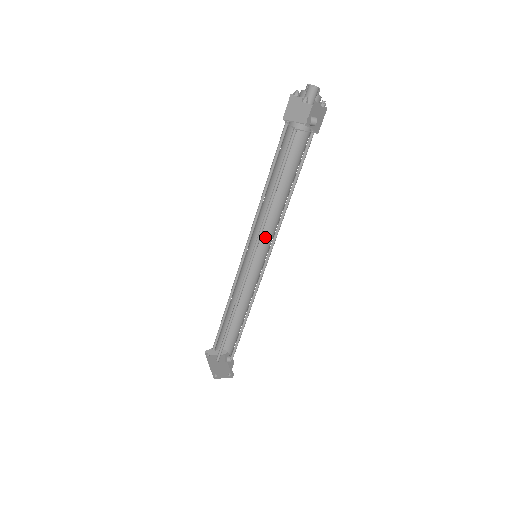
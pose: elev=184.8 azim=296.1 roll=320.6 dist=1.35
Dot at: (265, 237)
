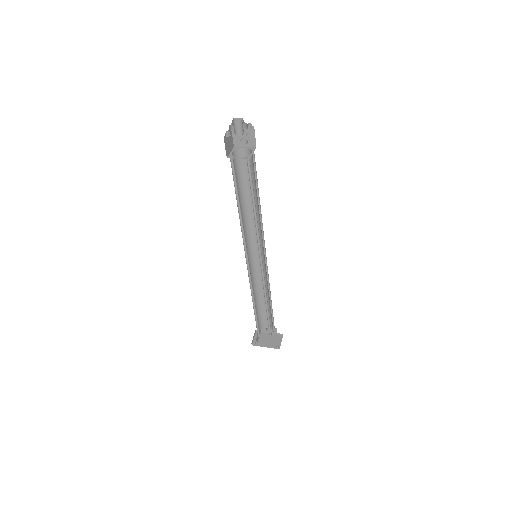
Dot at: (250, 240)
